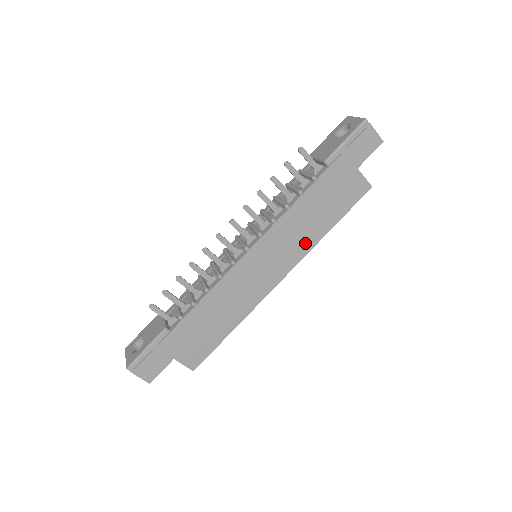
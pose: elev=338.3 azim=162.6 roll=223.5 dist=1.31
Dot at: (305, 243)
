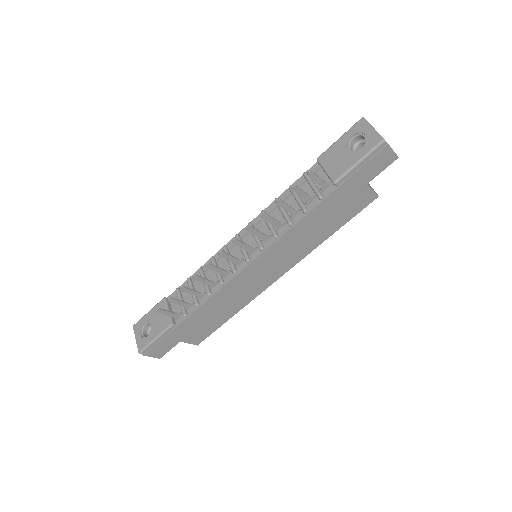
Dot at: (305, 249)
